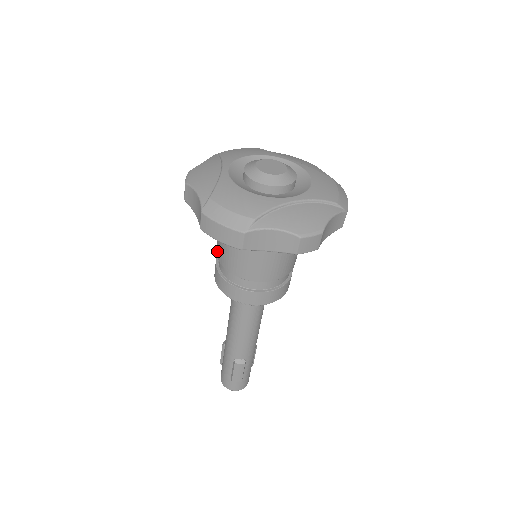
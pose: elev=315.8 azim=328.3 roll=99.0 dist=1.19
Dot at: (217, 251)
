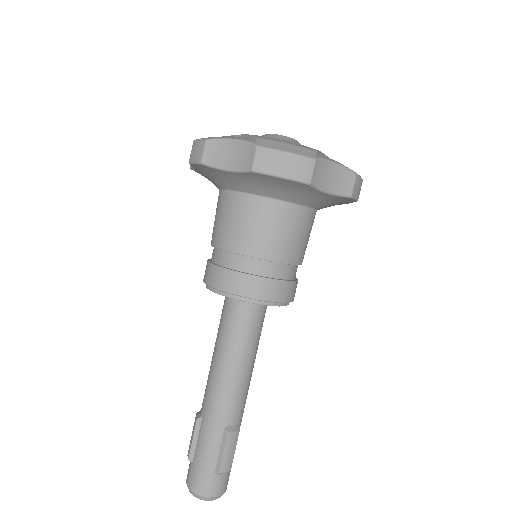
Dot at: (225, 241)
